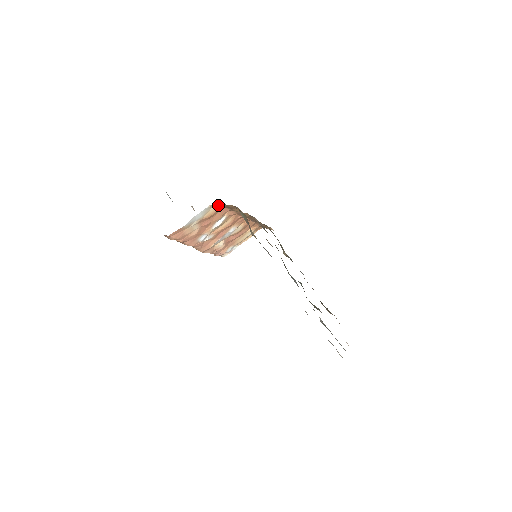
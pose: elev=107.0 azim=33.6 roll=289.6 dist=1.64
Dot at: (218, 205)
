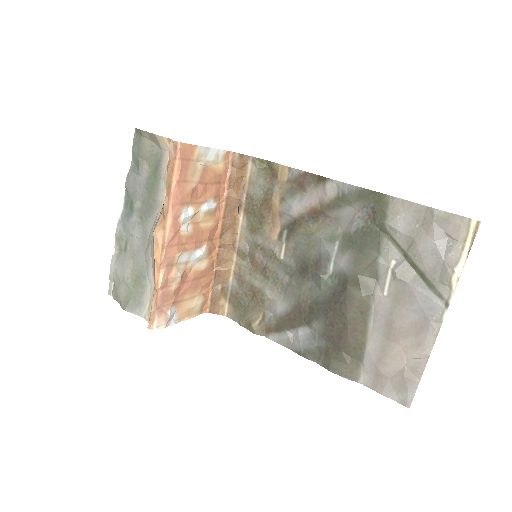
Dot at: (226, 166)
